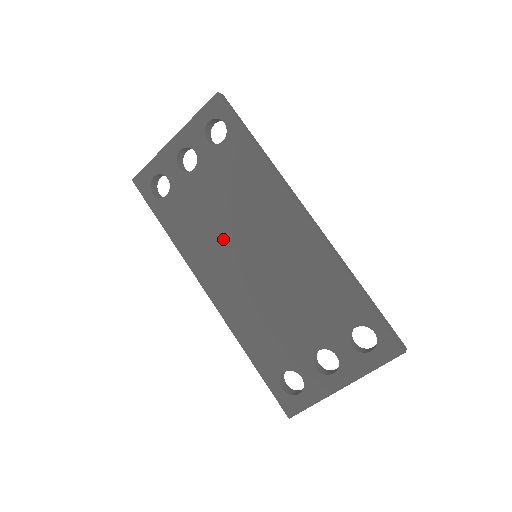
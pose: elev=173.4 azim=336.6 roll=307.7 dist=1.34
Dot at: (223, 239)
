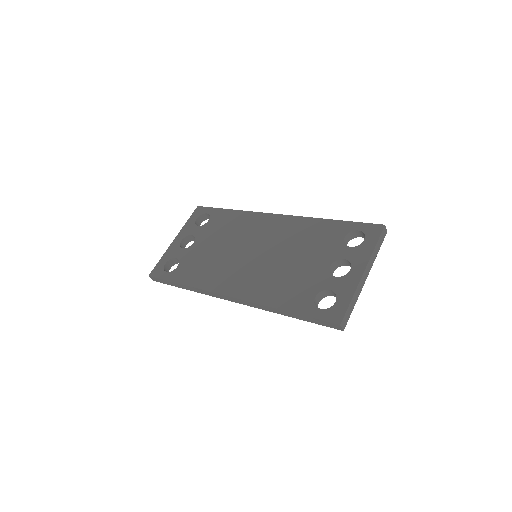
Dot at: (228, 259)
